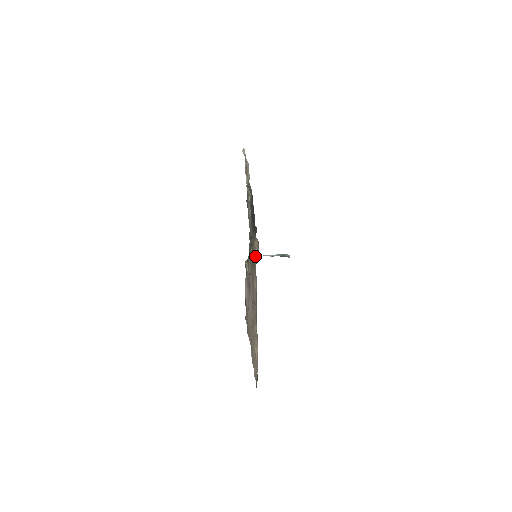
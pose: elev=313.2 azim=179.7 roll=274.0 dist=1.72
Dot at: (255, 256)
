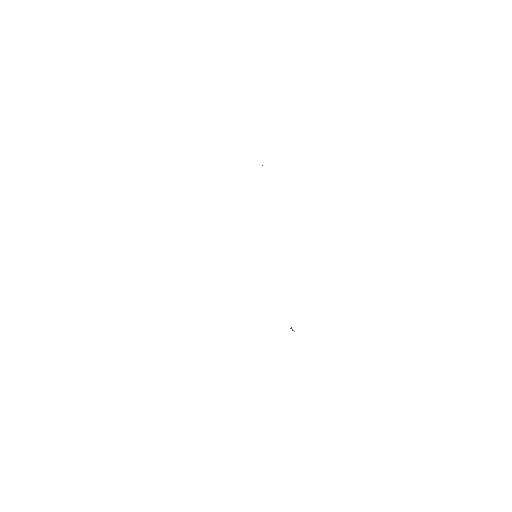
Dot at: occluded
